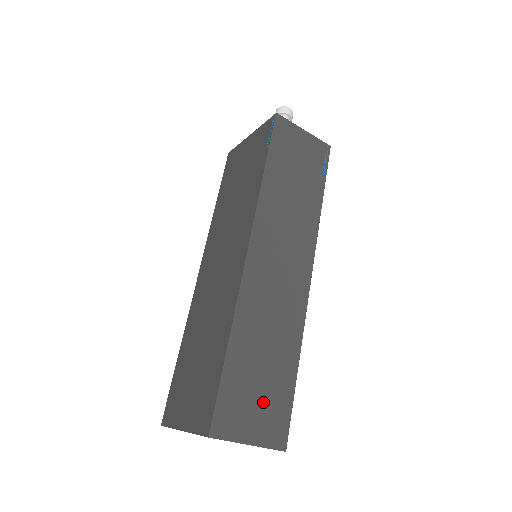
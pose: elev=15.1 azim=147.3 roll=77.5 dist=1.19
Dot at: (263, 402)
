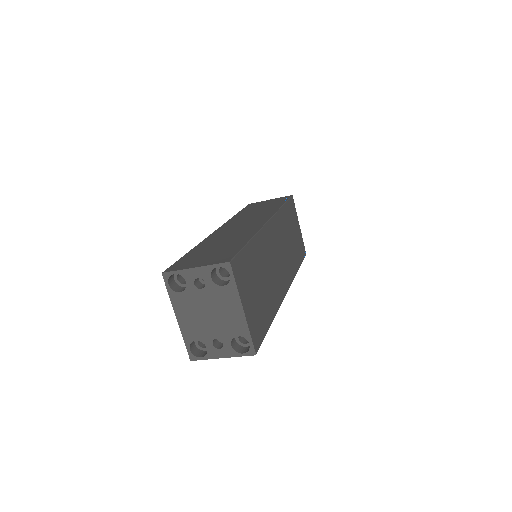
Dot at: (213, 255)
